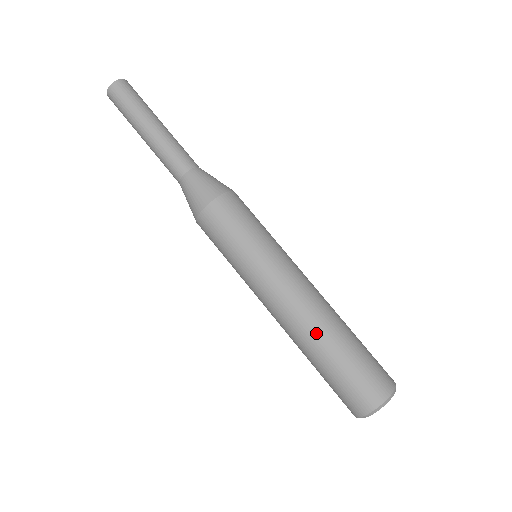
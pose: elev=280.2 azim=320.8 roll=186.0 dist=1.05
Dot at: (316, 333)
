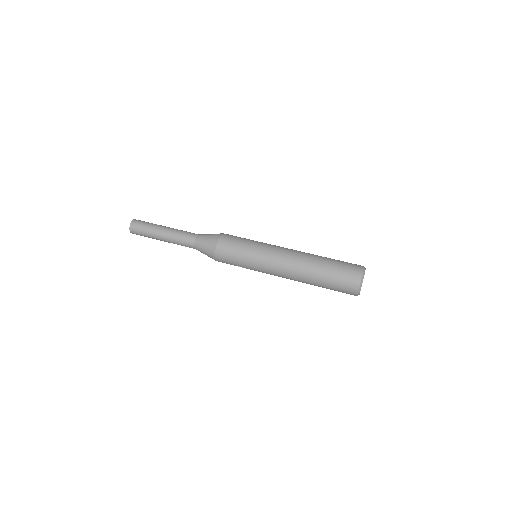
Dot at: (313, 255)
